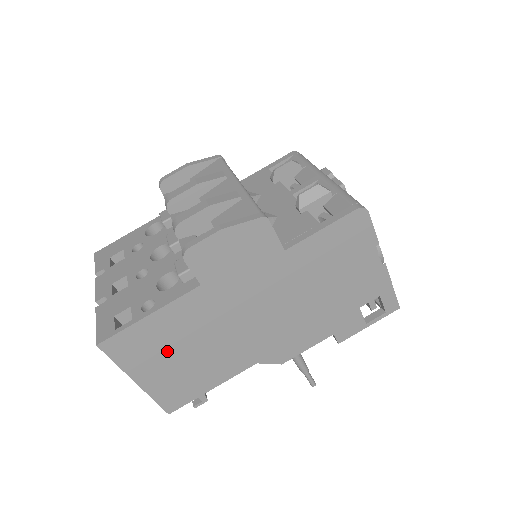
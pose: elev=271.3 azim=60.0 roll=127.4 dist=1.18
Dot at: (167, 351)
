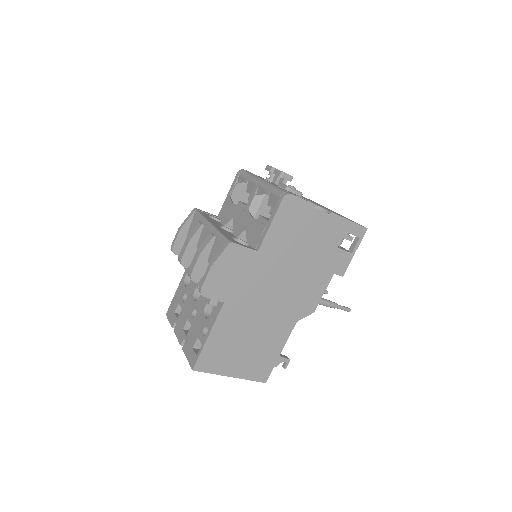
Dot at: (235, 349)
